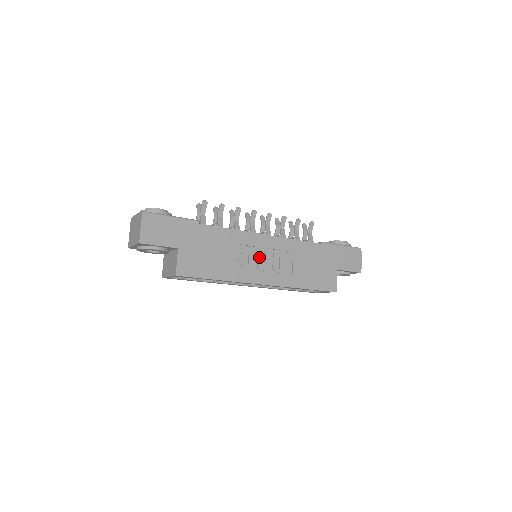
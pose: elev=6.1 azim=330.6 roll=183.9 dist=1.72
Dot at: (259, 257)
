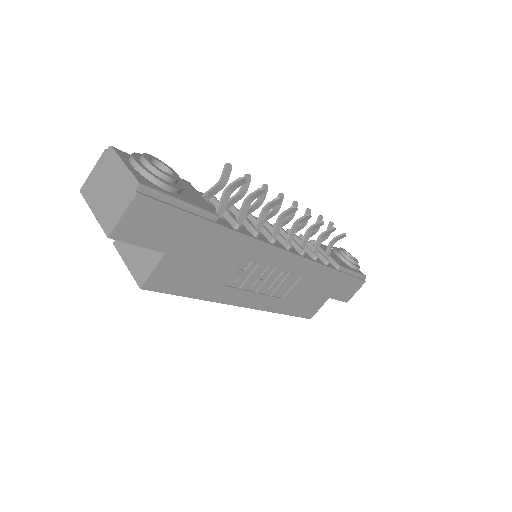
Dot at: (262, 277)
